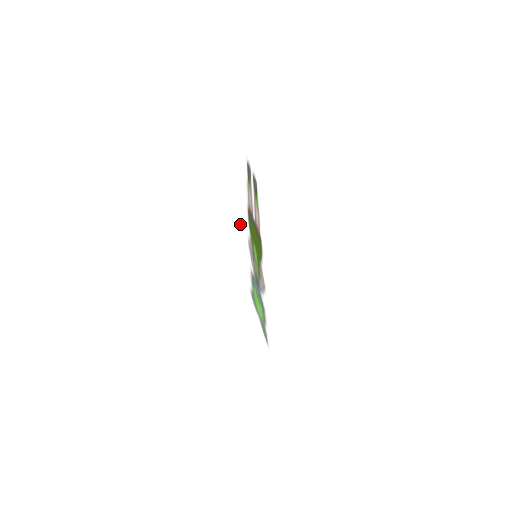
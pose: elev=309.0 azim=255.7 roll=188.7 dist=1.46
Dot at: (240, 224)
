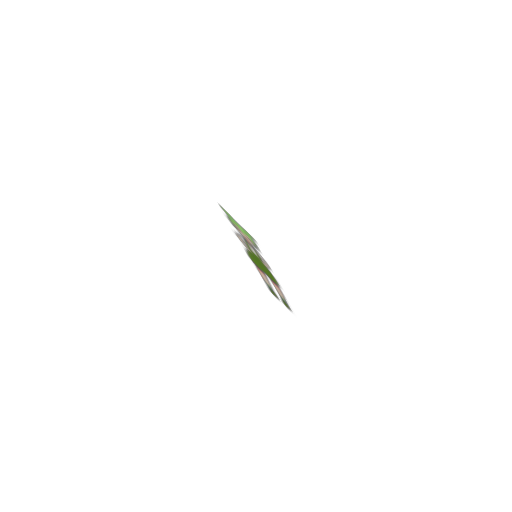
Dot at: (210, 209)
